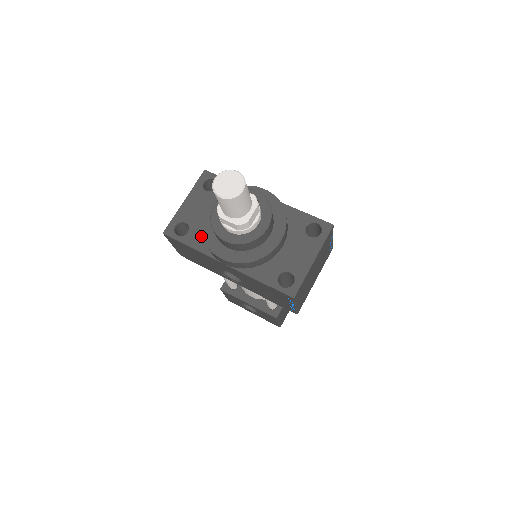
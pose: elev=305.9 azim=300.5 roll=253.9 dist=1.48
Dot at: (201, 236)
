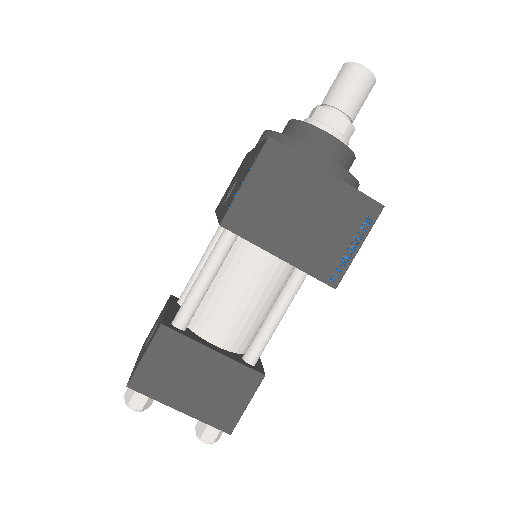
Dot at: occluded
